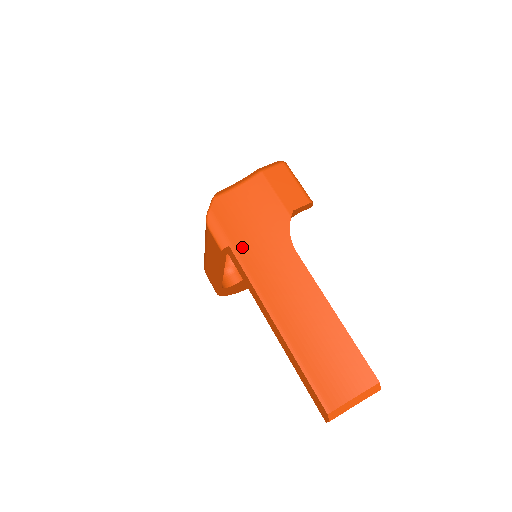
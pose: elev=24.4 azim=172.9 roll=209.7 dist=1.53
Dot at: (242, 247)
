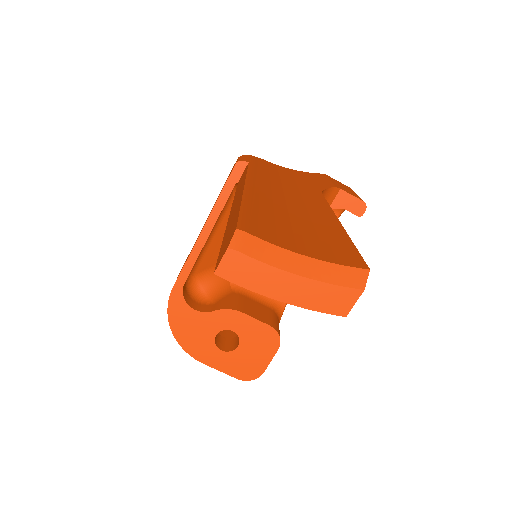
Dot at: (262, 169)
